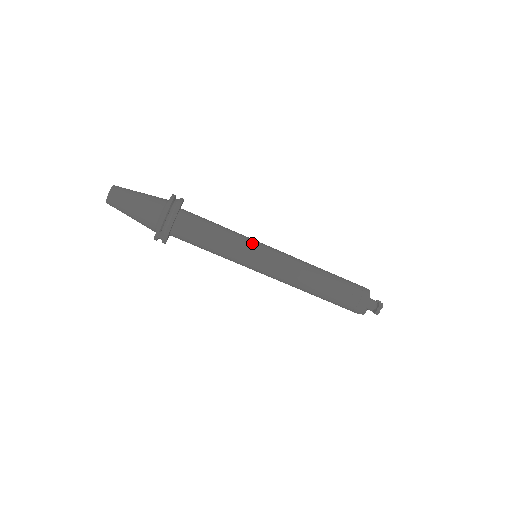
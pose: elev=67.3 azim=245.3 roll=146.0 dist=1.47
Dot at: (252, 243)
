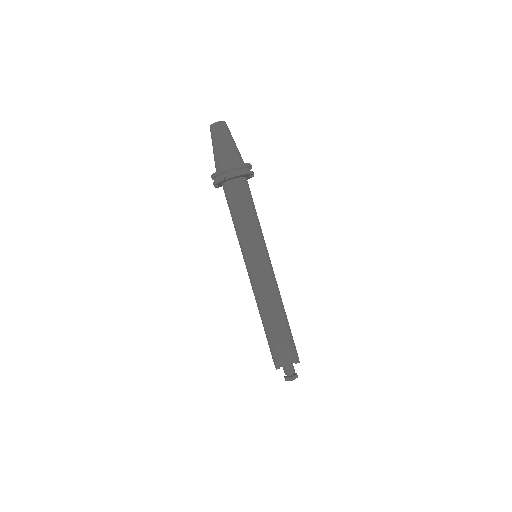
Dot at: (256, 246)
